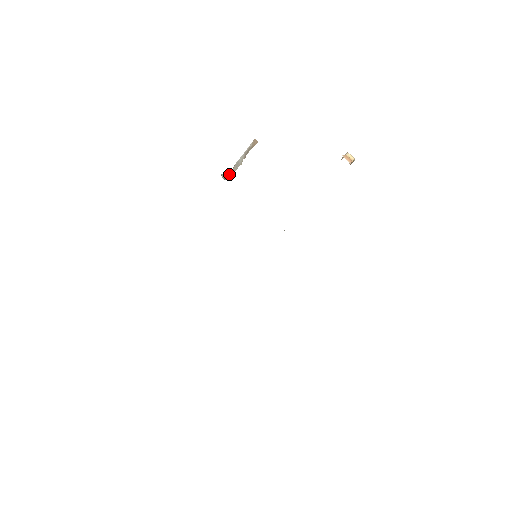
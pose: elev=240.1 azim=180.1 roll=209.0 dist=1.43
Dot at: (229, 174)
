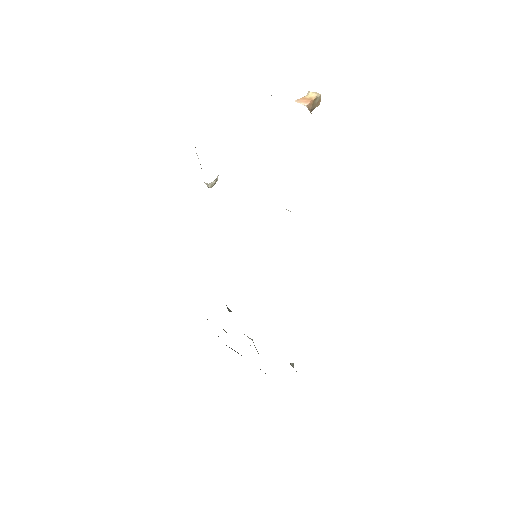
Dot at: (217, 179)
